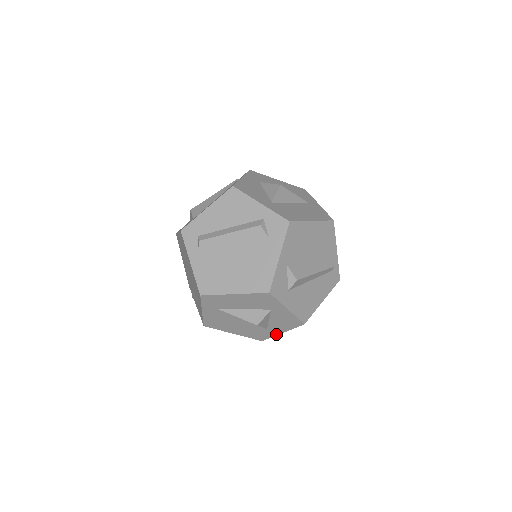
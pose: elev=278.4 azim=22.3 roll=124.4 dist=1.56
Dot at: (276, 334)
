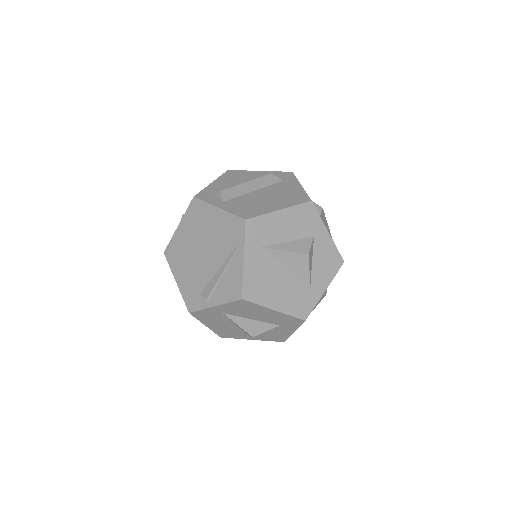
Dot at: (319, 296)
